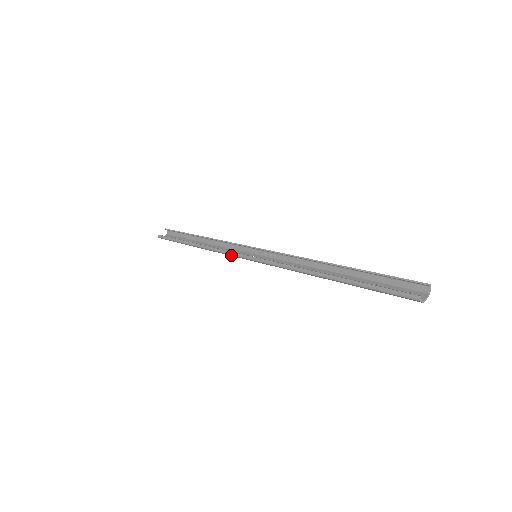
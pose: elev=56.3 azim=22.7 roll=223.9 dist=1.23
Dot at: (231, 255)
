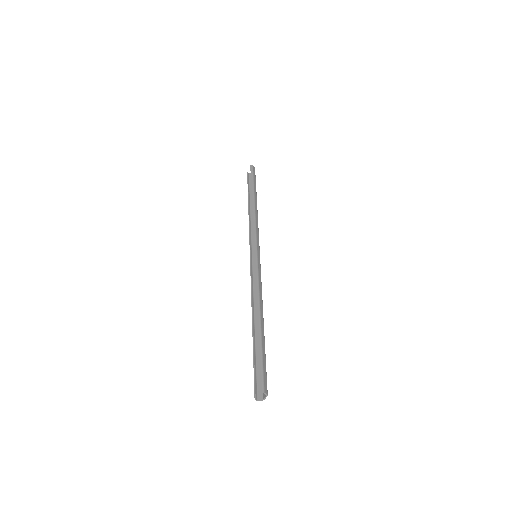
Dot at: (252, 243)
